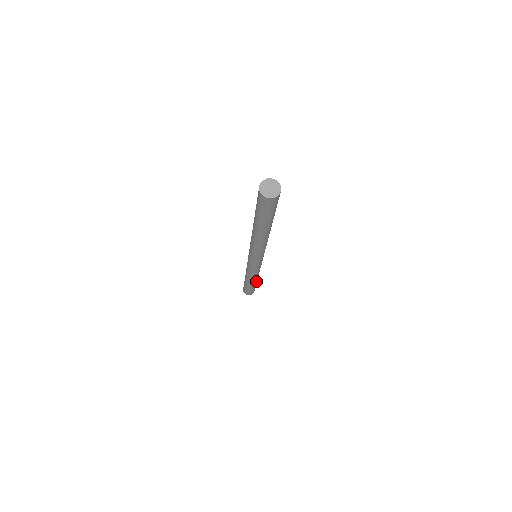
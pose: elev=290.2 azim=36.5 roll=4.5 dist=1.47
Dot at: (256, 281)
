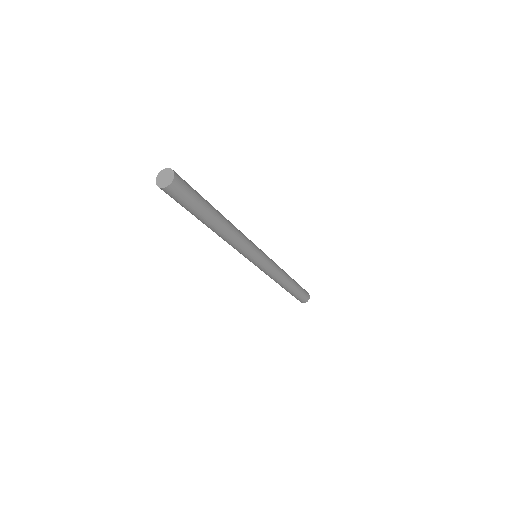
Dot at: (292, 280)
